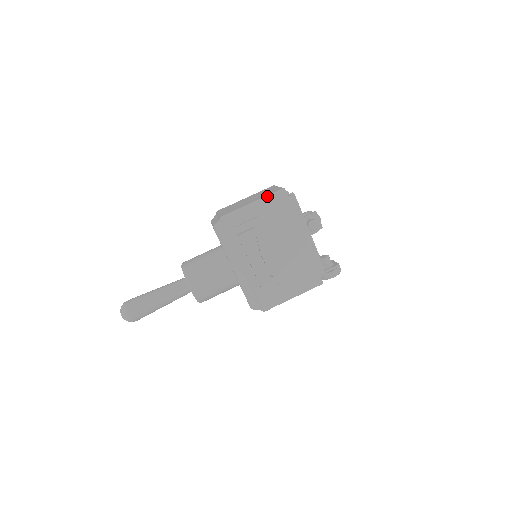
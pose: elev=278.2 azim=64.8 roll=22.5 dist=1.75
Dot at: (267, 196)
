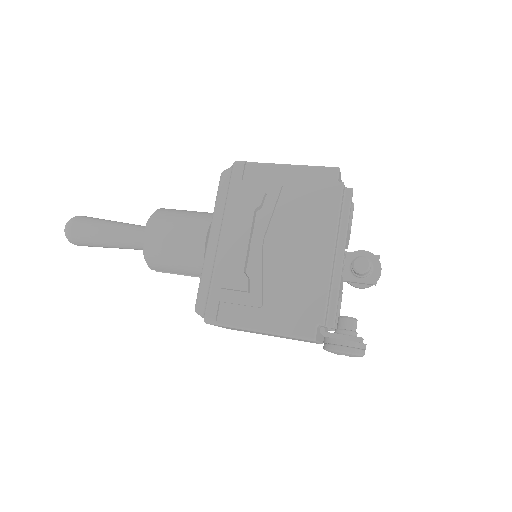
Dot at: occluded
